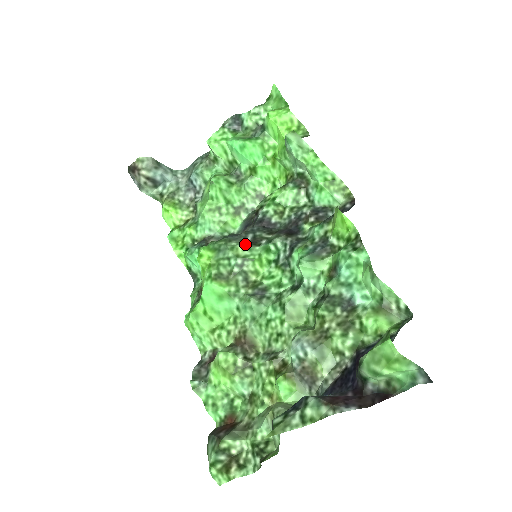
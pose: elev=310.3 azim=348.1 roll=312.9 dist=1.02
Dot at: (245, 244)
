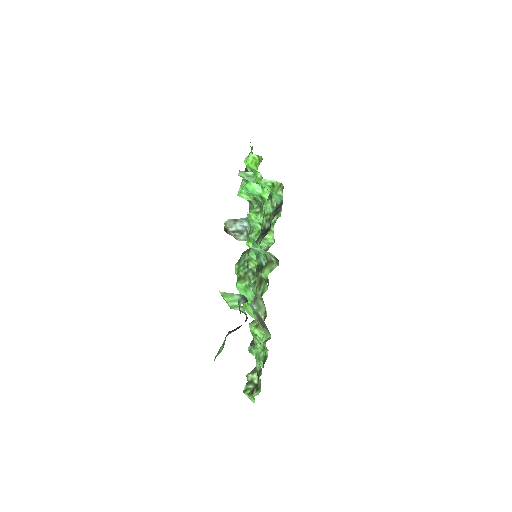
Dot at: occluded
